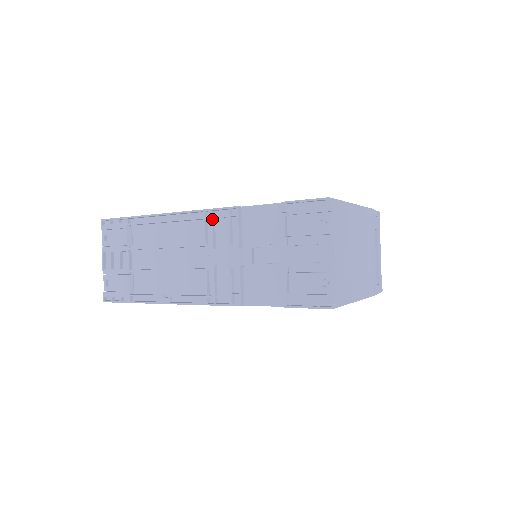
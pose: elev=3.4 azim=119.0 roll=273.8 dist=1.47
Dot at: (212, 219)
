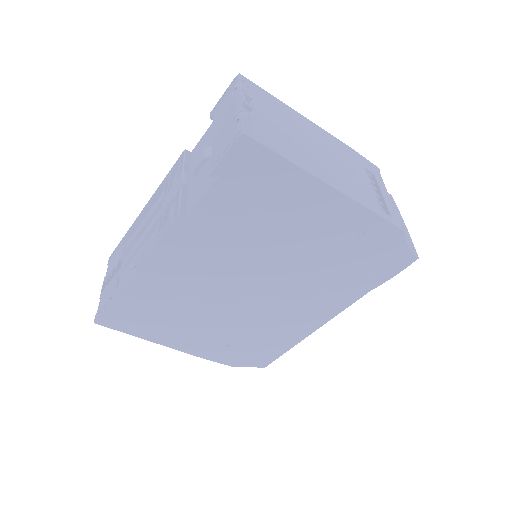
Dot at: (169, 176)
